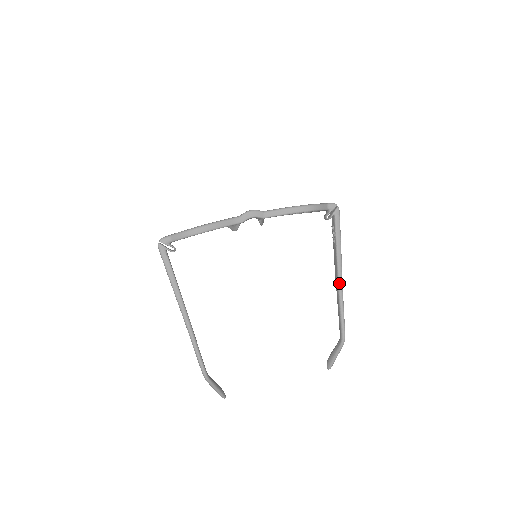
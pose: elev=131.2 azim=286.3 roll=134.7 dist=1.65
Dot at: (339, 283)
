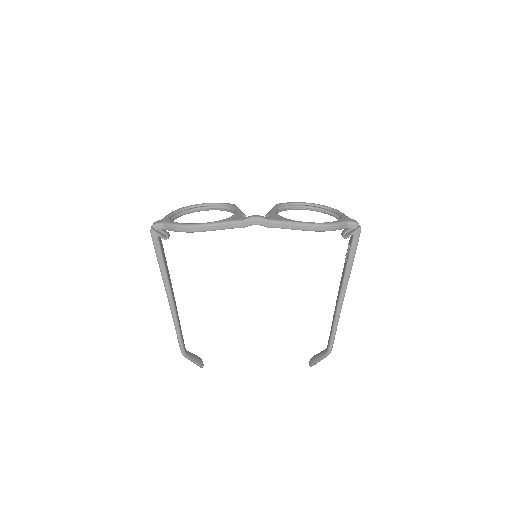
Dot at: (339, 302)
